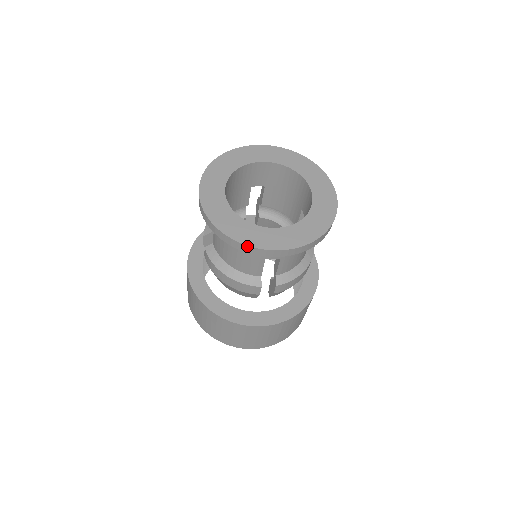
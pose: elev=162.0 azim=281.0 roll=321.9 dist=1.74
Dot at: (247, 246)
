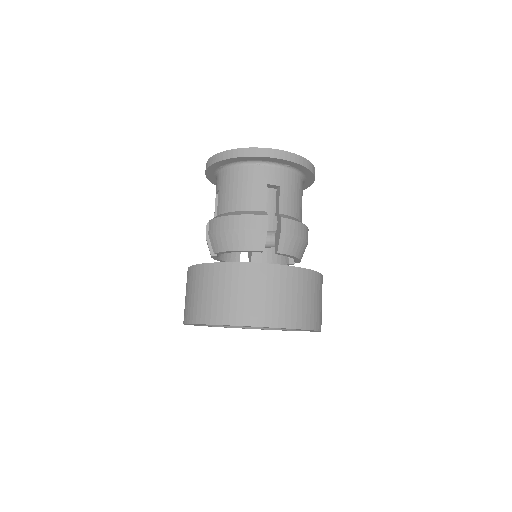
Dot at: (252, 148)
